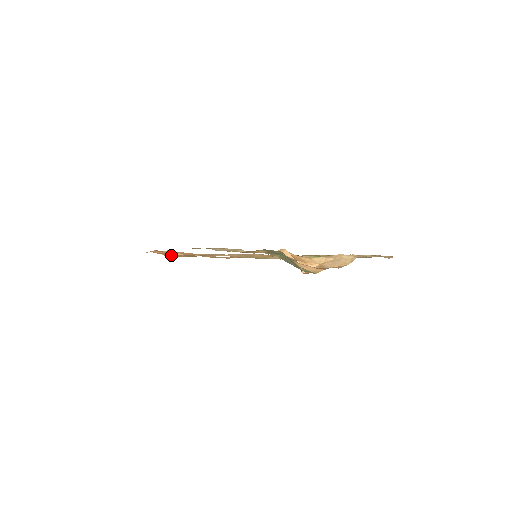
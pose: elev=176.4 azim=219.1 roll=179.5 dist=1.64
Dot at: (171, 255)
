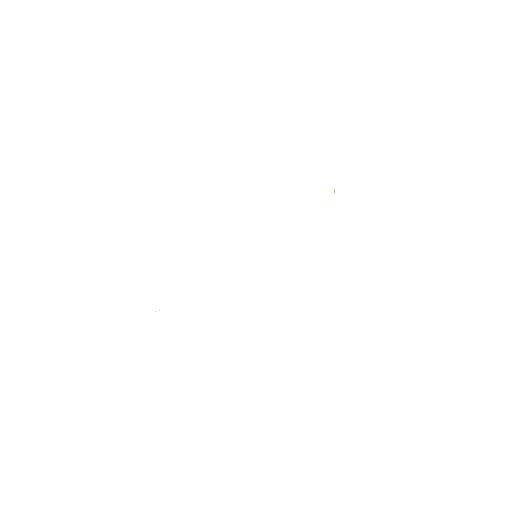
Dot at: occluded
